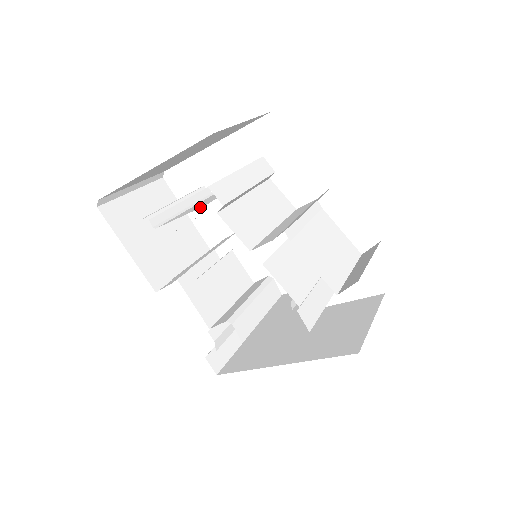
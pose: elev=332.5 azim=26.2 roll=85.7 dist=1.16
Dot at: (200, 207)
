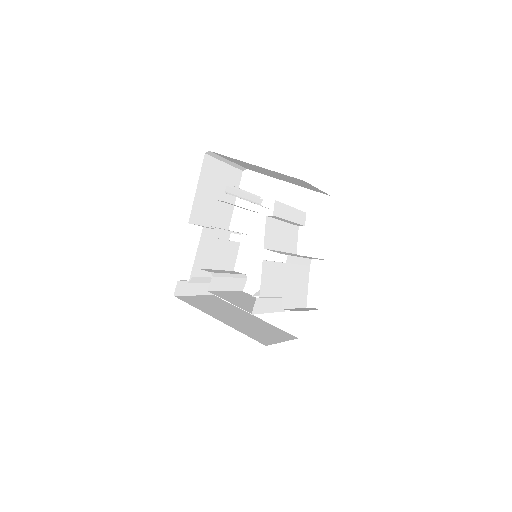
Dot at: occluded
